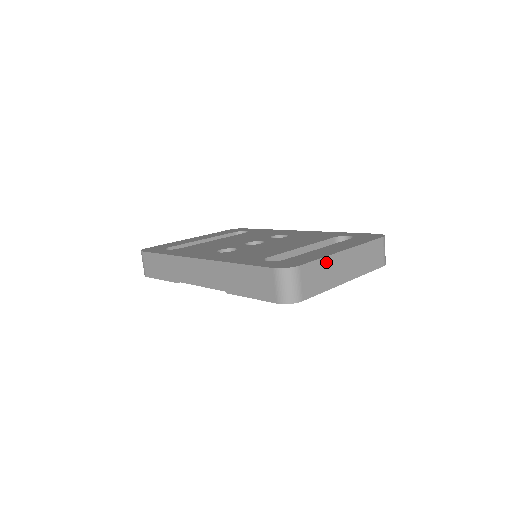
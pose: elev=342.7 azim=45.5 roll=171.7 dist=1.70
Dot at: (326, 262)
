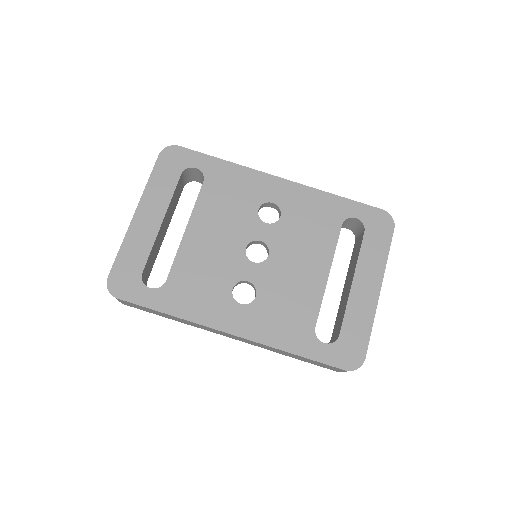
Dot at: (372, 321)
